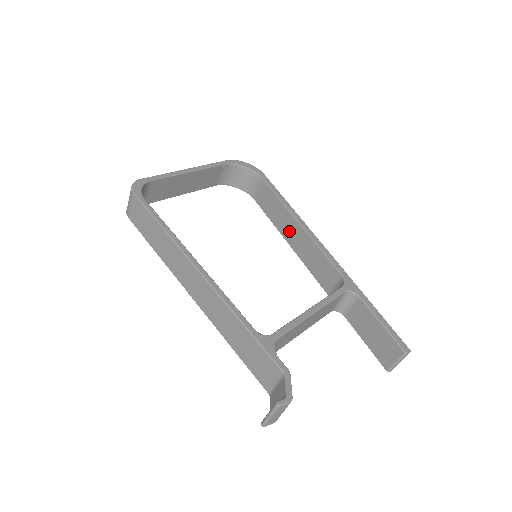
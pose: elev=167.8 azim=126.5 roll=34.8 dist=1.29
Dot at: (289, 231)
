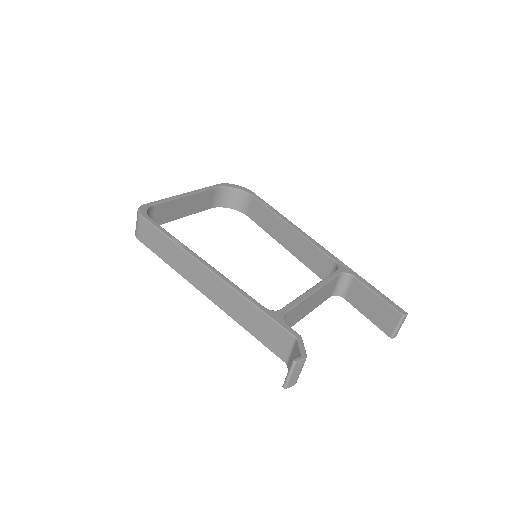
Dot at: (282, 235)
